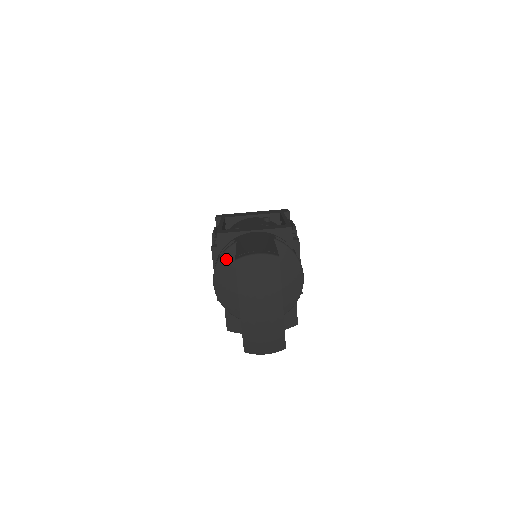
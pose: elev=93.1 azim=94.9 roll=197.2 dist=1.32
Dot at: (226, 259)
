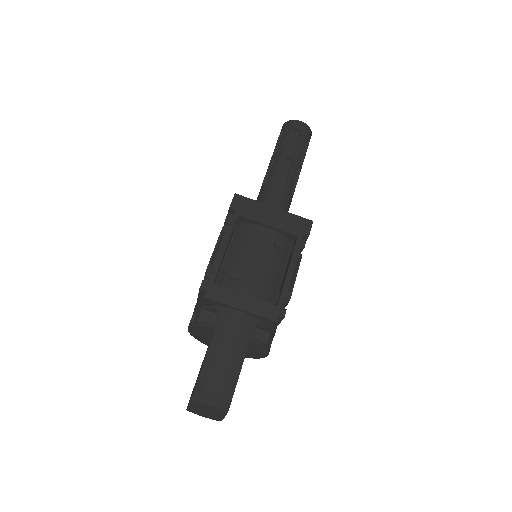
Dot at: (202, 328)
